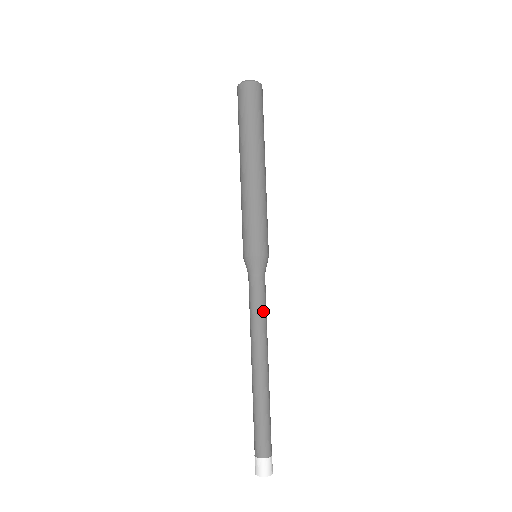
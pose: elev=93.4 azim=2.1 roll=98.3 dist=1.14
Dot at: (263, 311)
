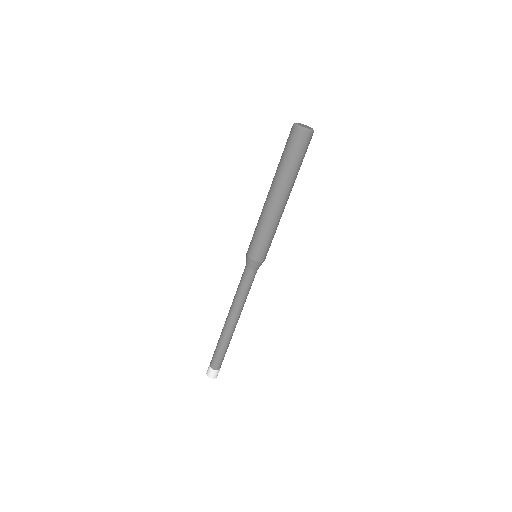
Dot at: occluded
